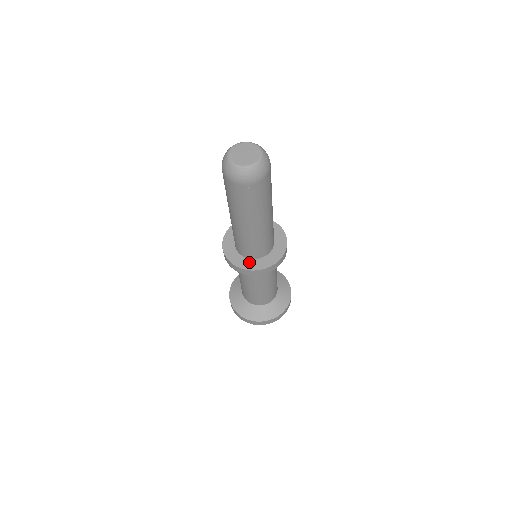
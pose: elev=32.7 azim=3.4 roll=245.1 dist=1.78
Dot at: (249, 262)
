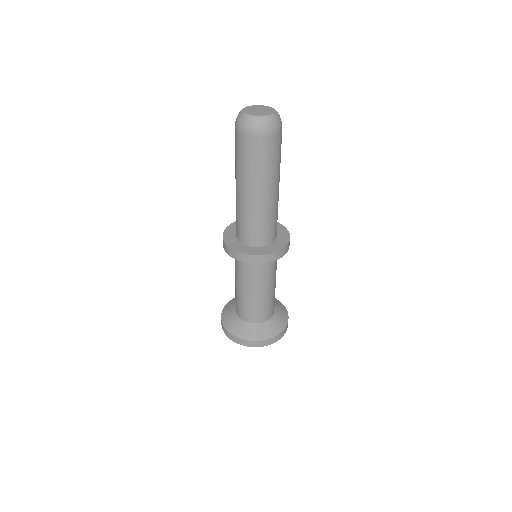
Dot at: (238, 245)
